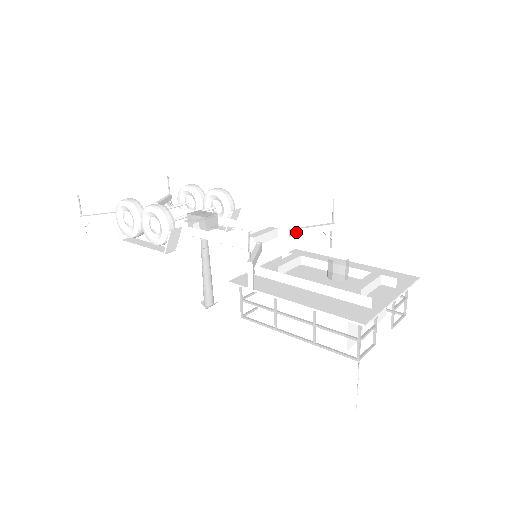
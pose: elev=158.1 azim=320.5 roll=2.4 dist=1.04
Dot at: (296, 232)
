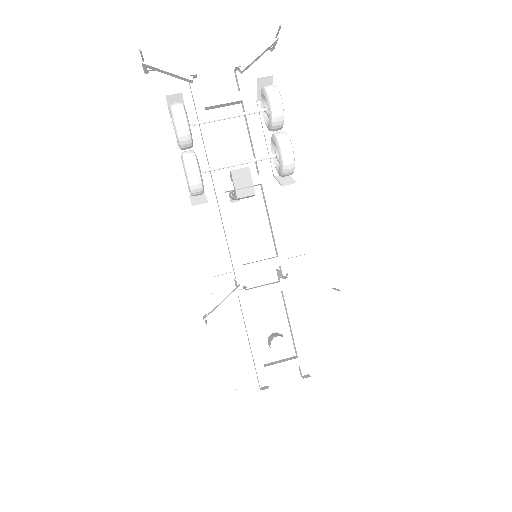
Dot at: (292, 278)
